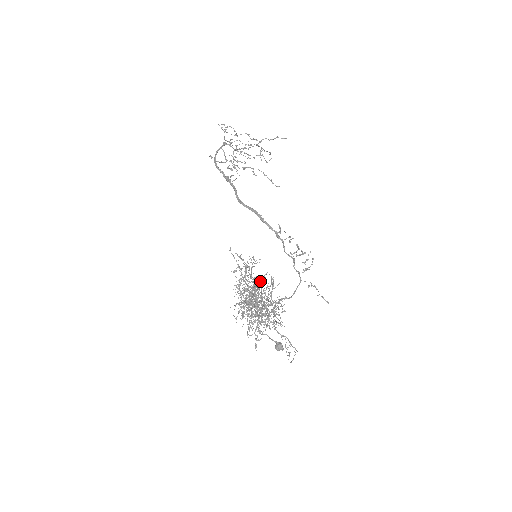
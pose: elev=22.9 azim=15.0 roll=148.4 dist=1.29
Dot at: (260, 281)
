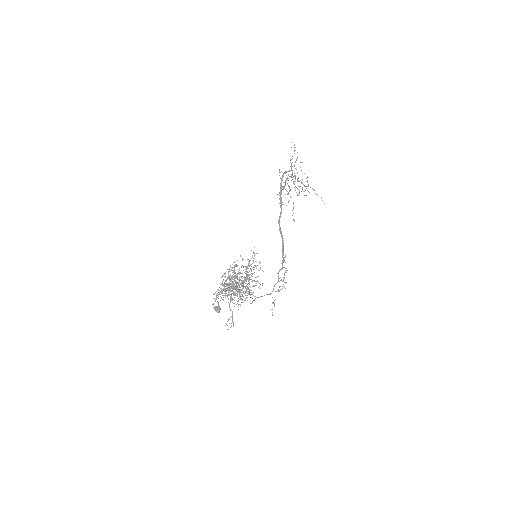
Dot at: (256, 281)
